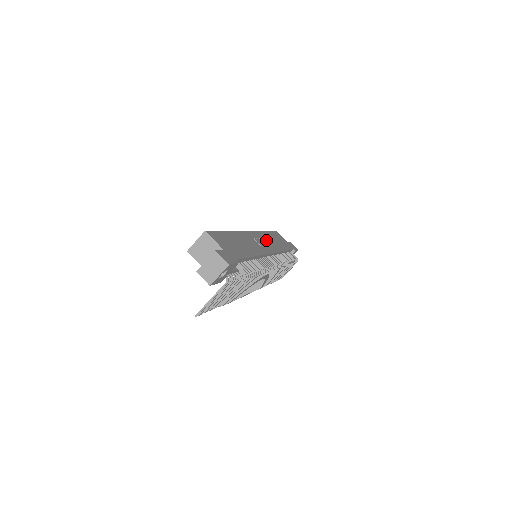
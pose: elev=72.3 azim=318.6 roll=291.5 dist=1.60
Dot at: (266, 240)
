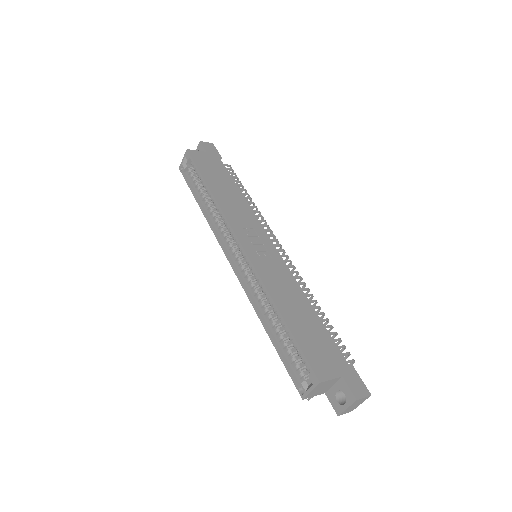
Dot at: (242, 221)
